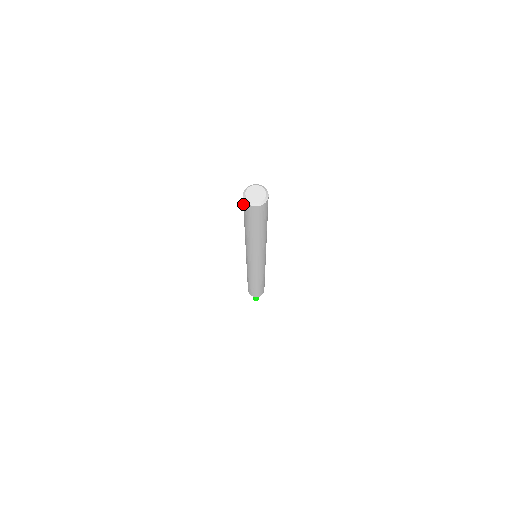
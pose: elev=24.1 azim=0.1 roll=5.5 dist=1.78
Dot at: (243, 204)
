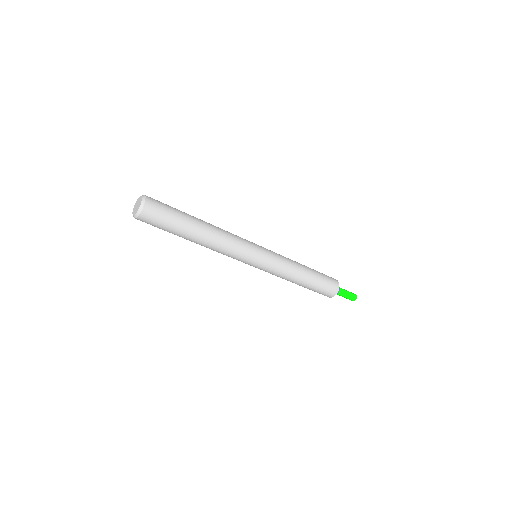
Dot at: occluded
